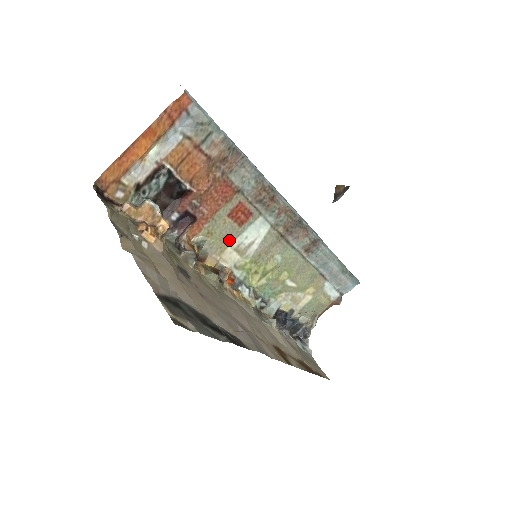
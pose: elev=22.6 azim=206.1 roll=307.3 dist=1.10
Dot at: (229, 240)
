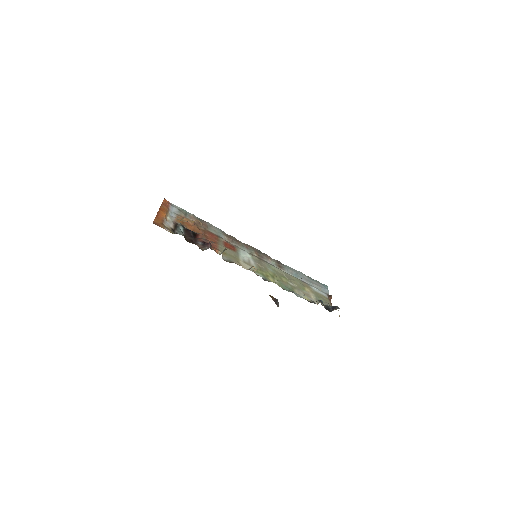
Dot at: (236, 257)
